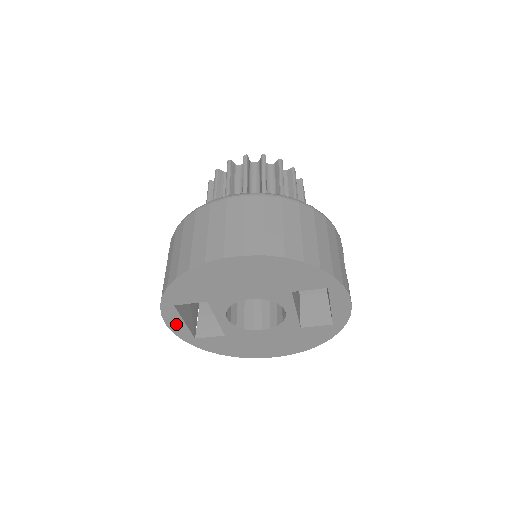
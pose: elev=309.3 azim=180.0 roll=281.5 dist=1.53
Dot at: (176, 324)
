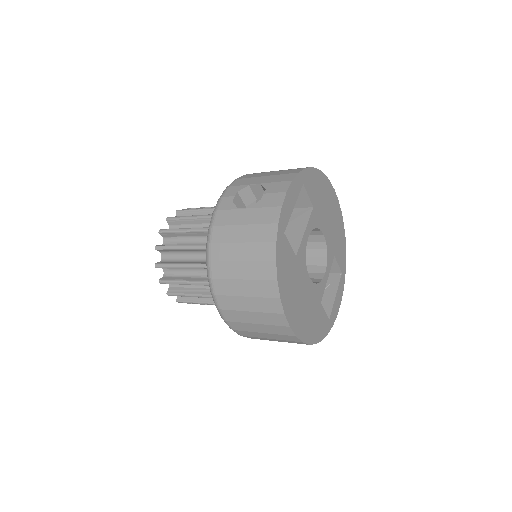
Dot at: (290, 200)
